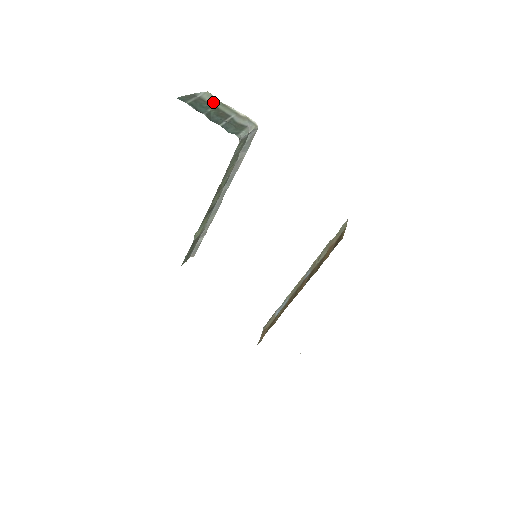
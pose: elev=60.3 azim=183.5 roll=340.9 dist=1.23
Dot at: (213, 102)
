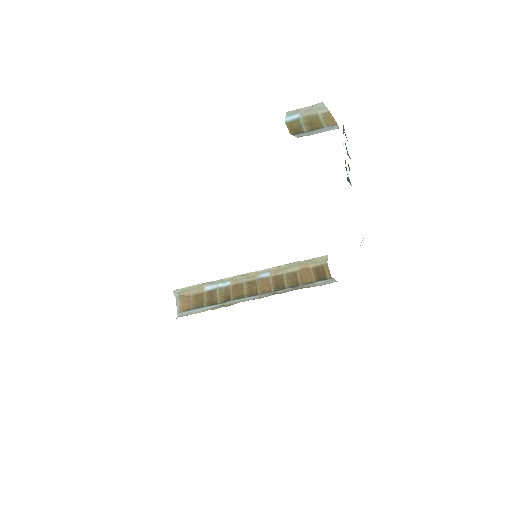
Dot at: occluded
